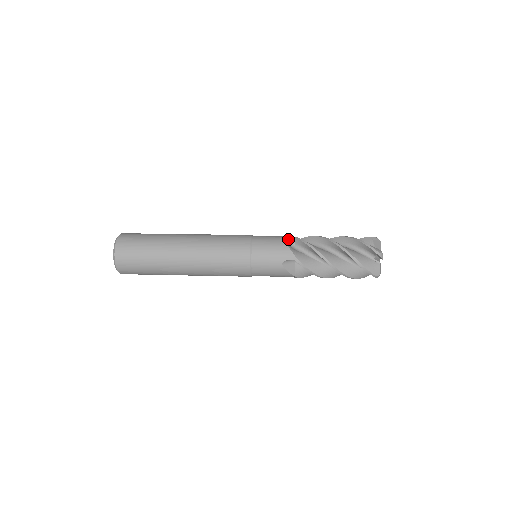
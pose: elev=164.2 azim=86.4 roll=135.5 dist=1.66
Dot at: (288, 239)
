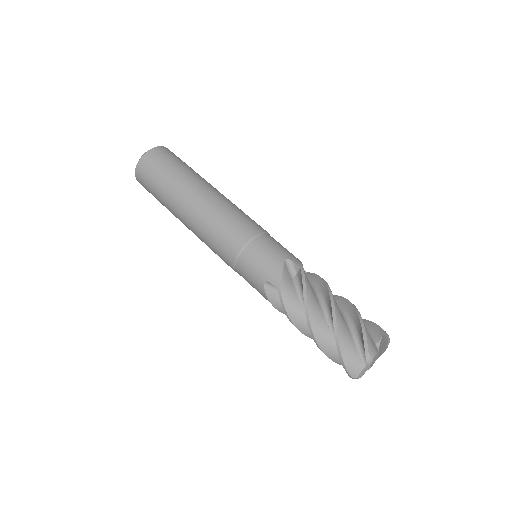
Dot at: (293, 263)
